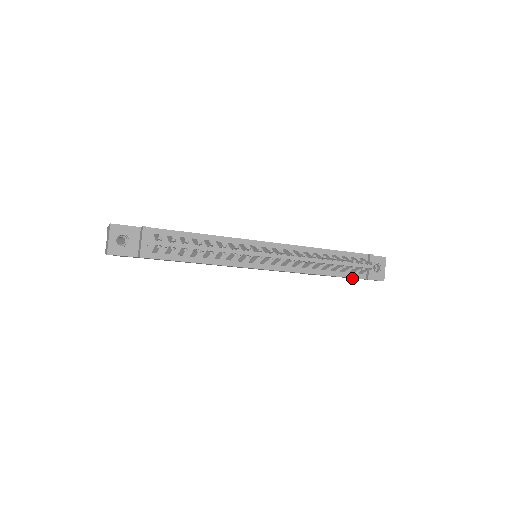
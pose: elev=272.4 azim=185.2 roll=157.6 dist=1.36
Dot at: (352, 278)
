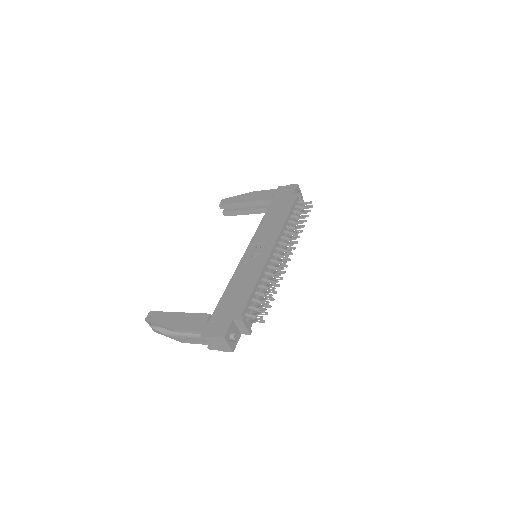
Dot at: occluded
